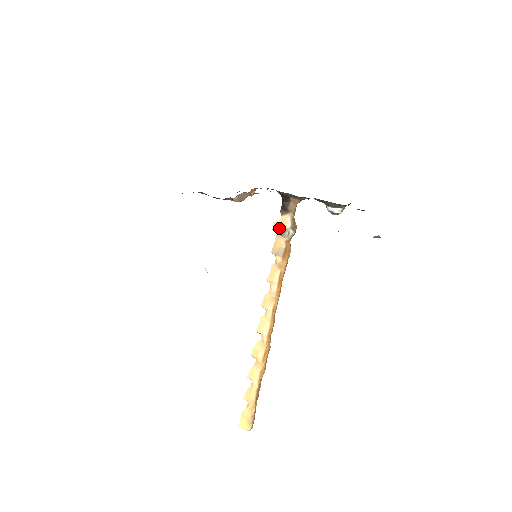
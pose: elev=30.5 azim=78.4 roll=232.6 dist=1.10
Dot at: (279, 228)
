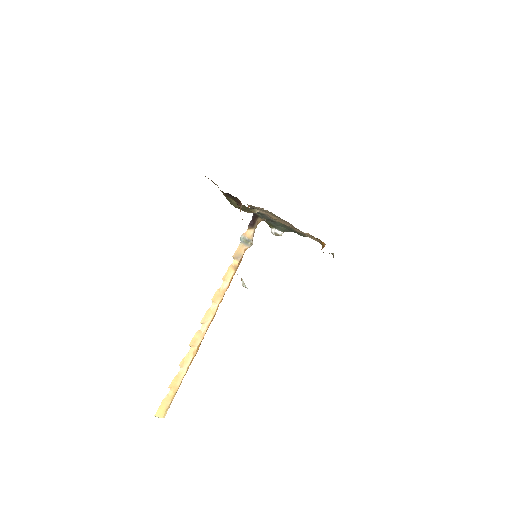
Dot at: (244, 238)
